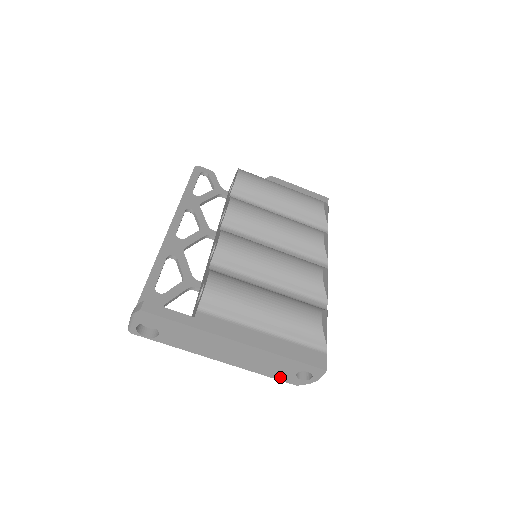
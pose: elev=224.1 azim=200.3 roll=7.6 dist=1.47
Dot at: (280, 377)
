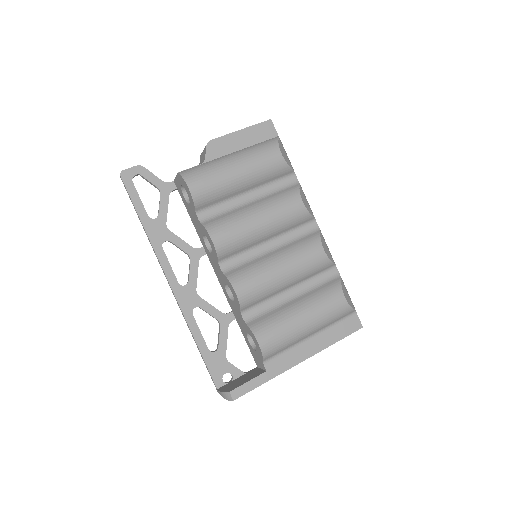
Dot at: occluded
